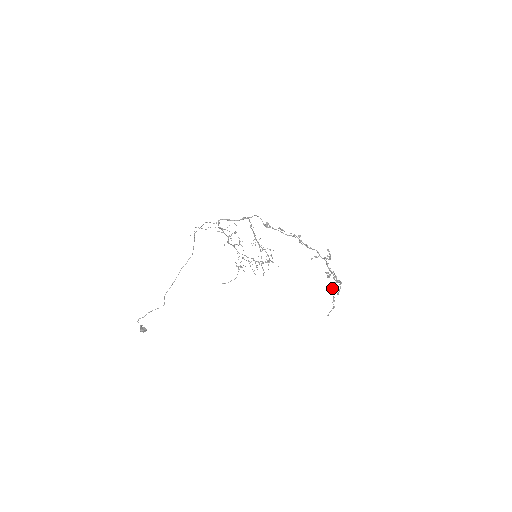
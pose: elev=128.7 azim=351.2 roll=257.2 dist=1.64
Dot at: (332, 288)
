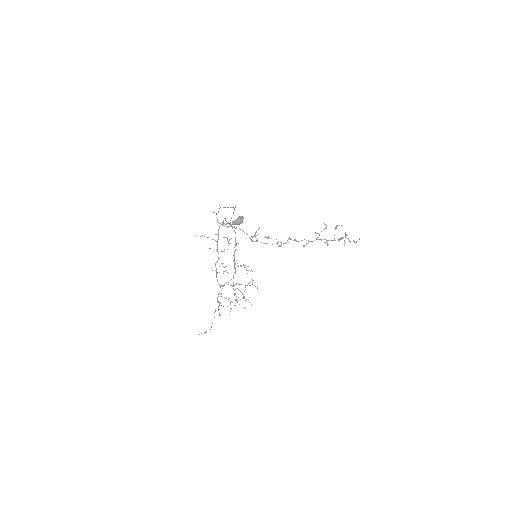
Dot at: (341, 238)
